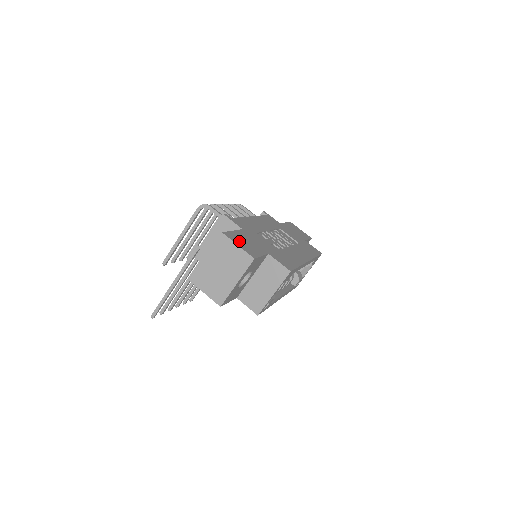
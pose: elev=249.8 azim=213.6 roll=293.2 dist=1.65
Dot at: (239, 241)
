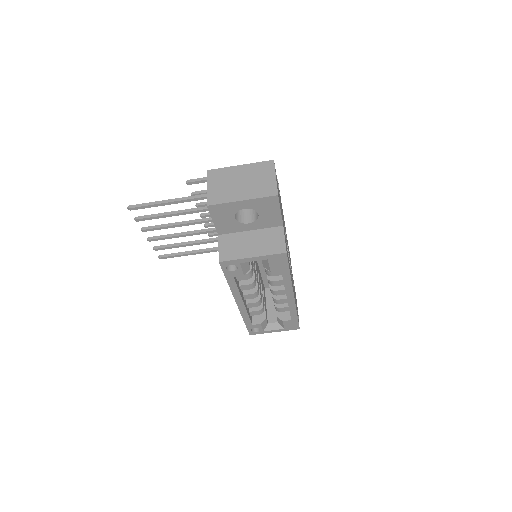
Dot at: occluded
